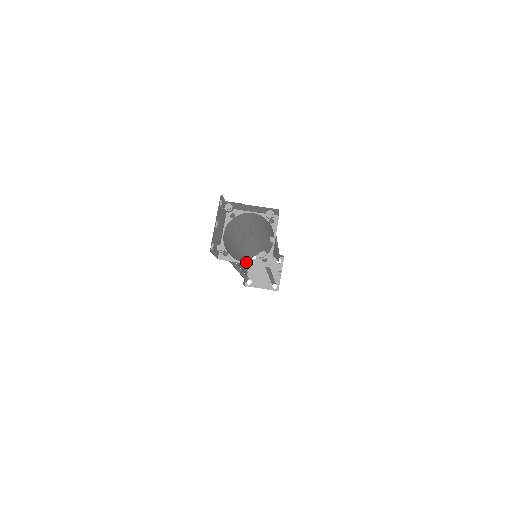
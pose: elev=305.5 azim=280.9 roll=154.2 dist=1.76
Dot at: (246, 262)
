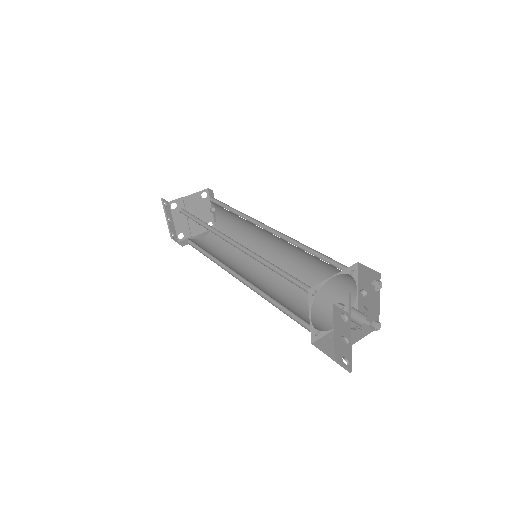
Dot at: occluded
